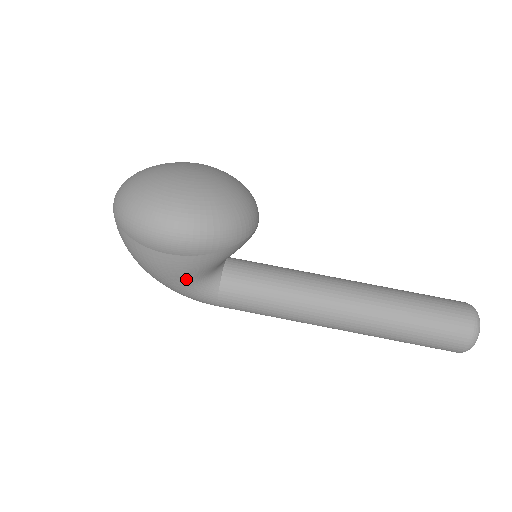
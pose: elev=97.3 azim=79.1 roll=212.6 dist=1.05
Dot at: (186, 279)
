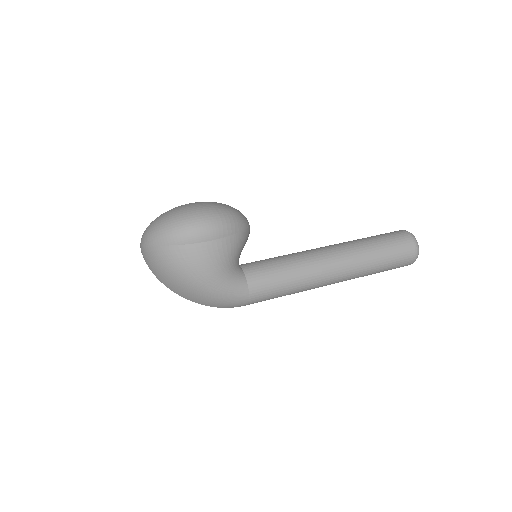
Dot at: (223, 268)
